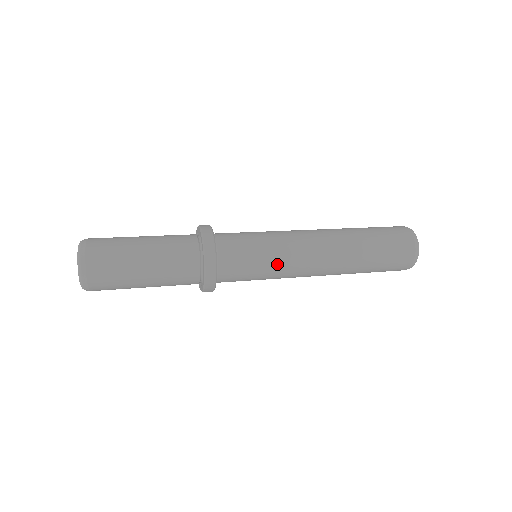
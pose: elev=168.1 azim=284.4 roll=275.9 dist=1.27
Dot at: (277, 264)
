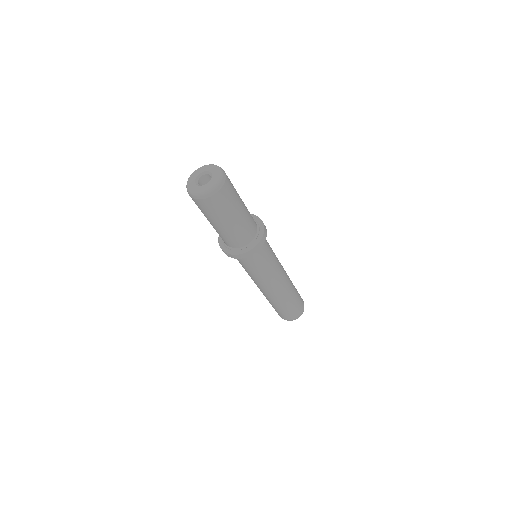
Dot at: occluded
